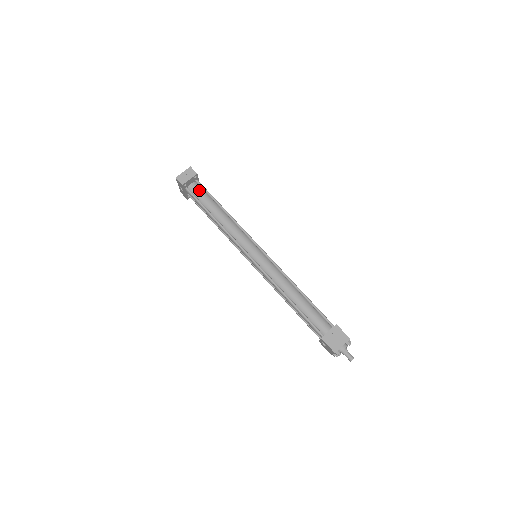
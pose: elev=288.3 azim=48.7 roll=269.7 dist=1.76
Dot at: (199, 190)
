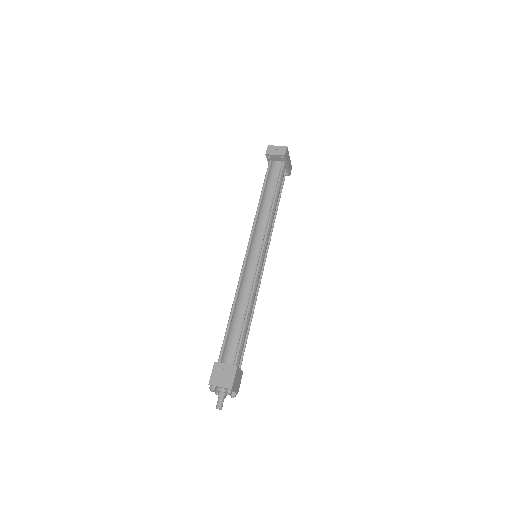
Dot at: (276, 170)
